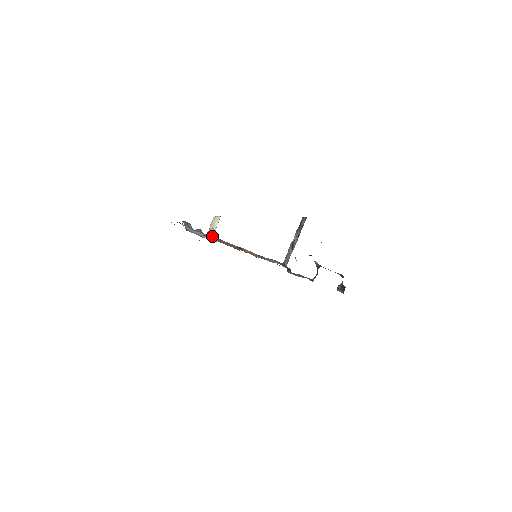
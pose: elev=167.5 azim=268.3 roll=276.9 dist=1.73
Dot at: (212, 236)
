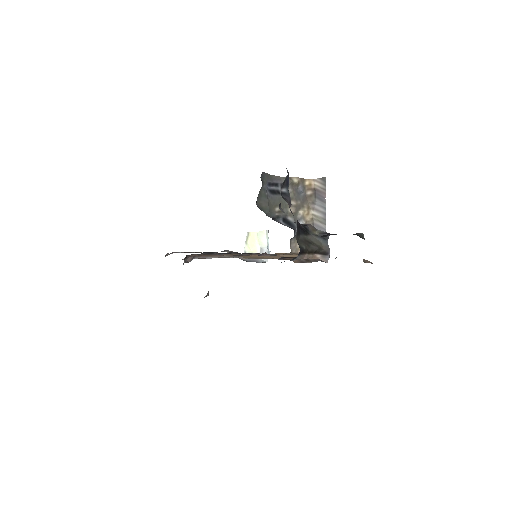
Dot at: occluded
